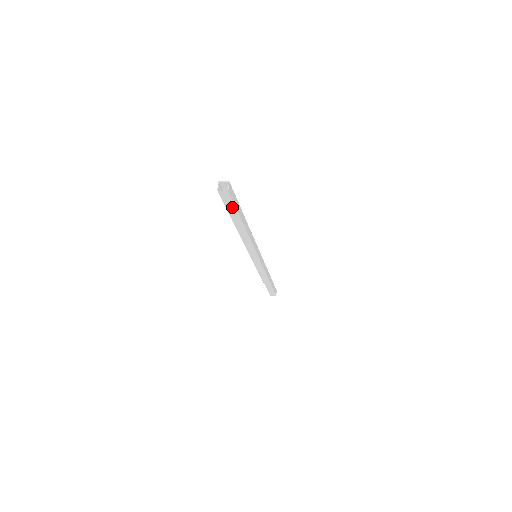
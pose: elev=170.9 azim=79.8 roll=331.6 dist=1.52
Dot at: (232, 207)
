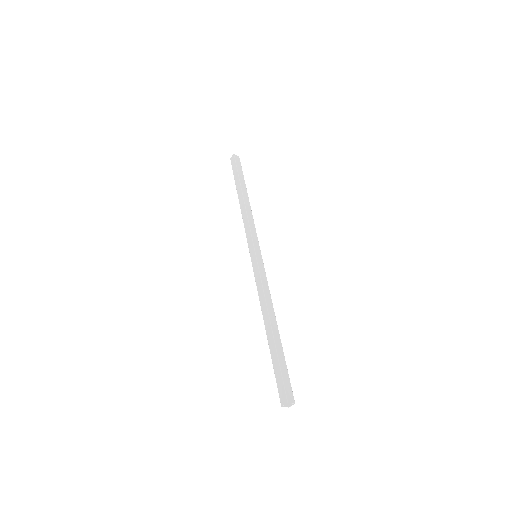
Dot at: (236, 170)
